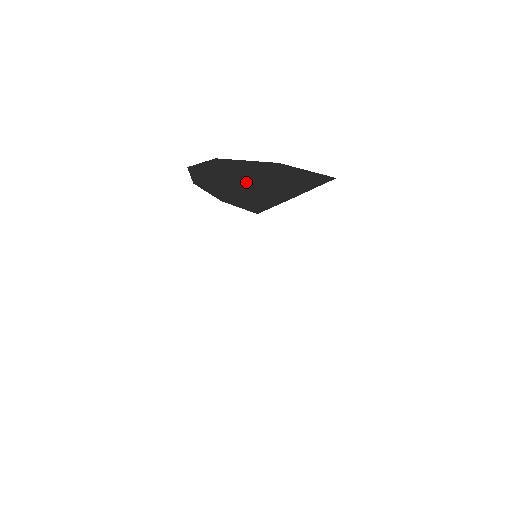
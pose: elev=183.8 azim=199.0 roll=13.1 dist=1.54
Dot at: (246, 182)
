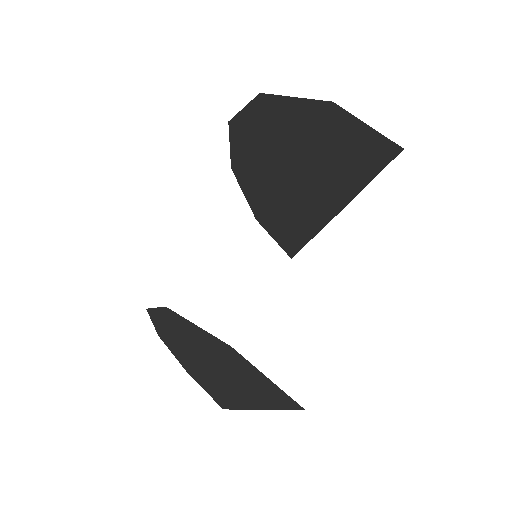
Dot at: (287, 164)
